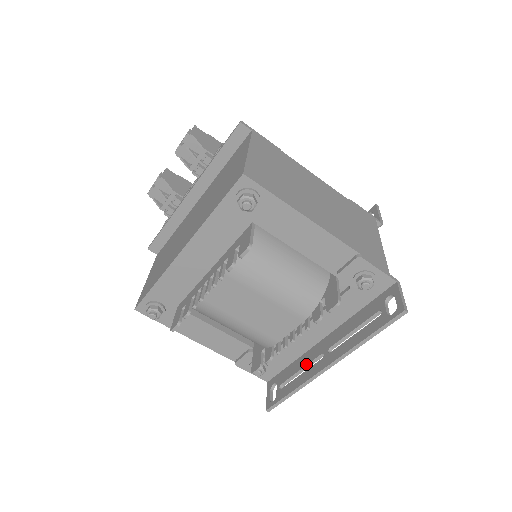
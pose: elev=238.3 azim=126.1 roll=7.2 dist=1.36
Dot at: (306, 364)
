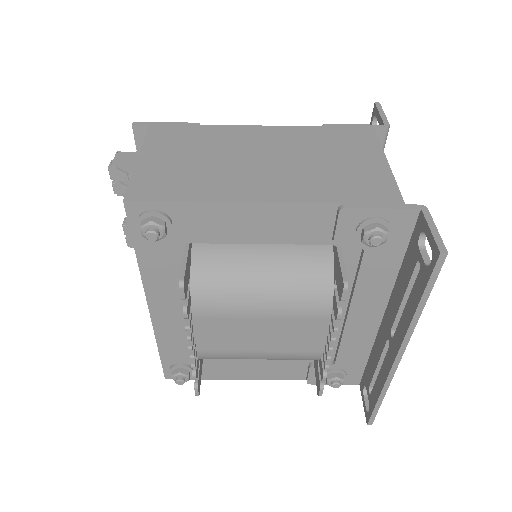
Dot at: (379, 357)
